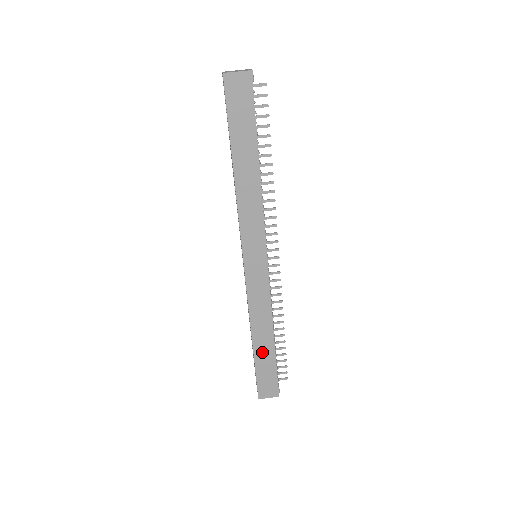
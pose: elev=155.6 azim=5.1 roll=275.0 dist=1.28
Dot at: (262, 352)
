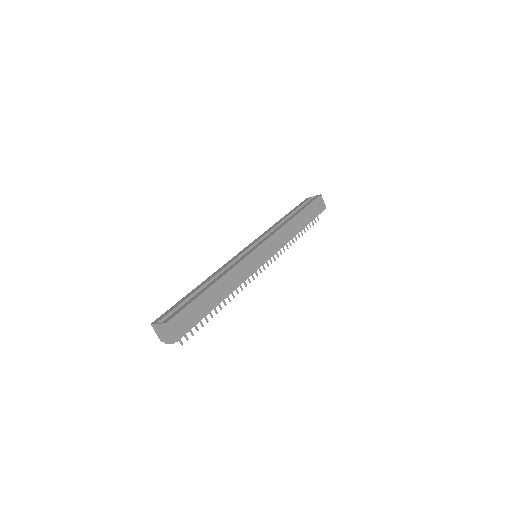
Dot at: (210, 297)
